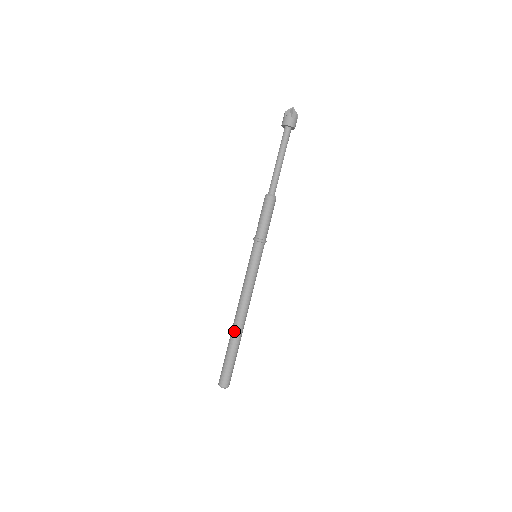
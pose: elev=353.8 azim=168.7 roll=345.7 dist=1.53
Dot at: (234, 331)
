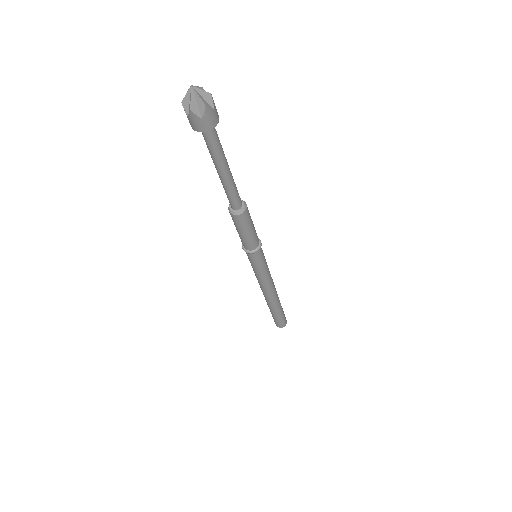
Dot at: (275, 305)
